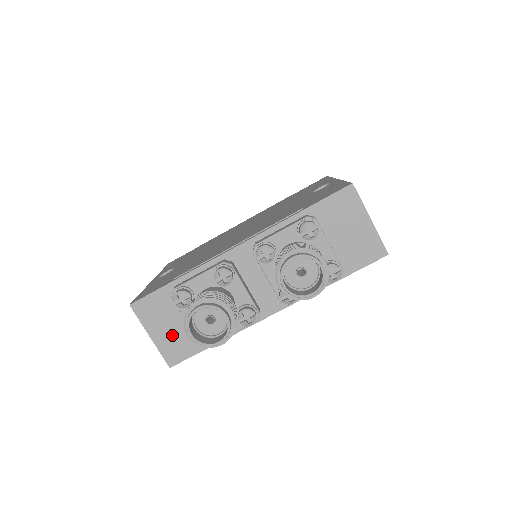
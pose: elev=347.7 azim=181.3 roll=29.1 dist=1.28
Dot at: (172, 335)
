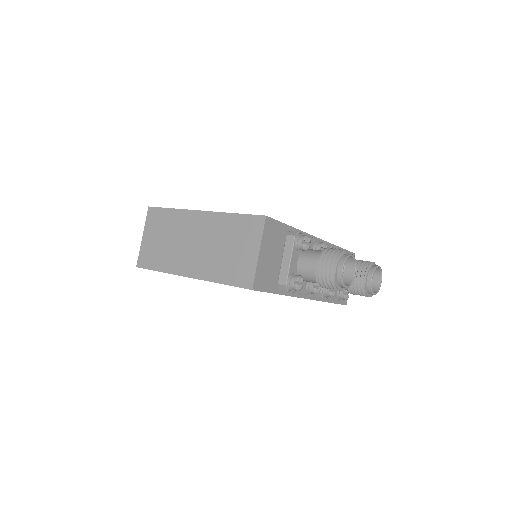
Dot at: (268, 264)
